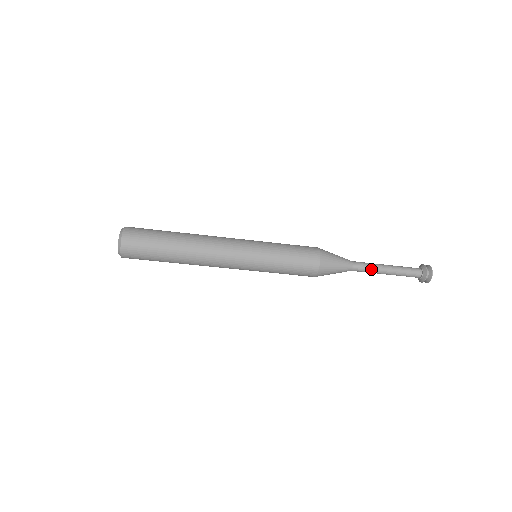
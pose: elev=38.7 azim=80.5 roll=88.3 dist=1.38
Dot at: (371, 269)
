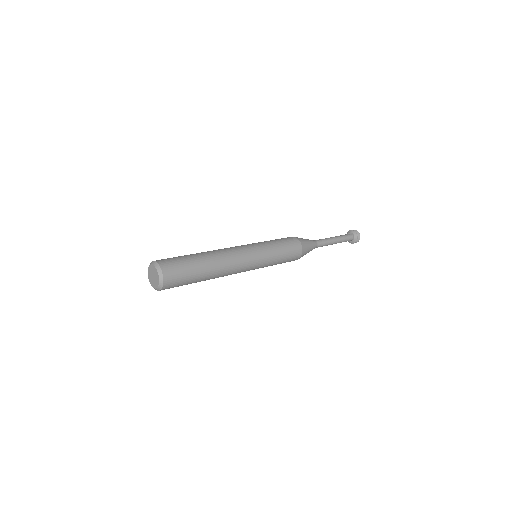
Dot at: (326, 245)
